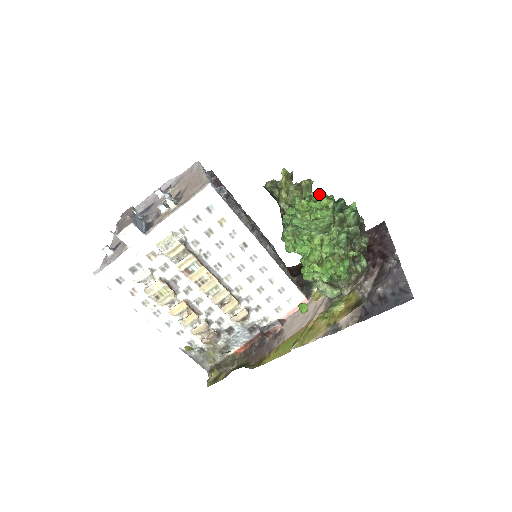
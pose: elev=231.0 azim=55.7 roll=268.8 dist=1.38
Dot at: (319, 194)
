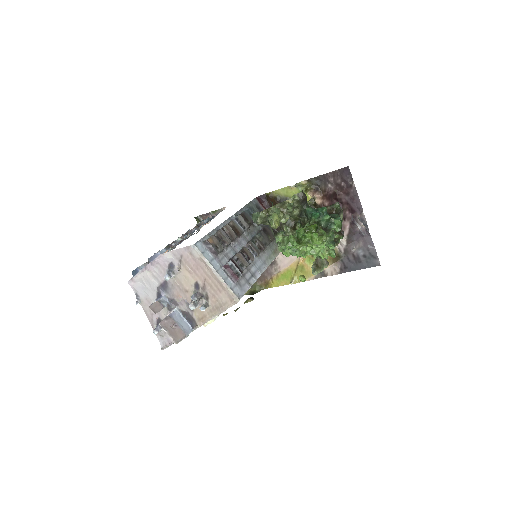
Dot at: (315, 239)
